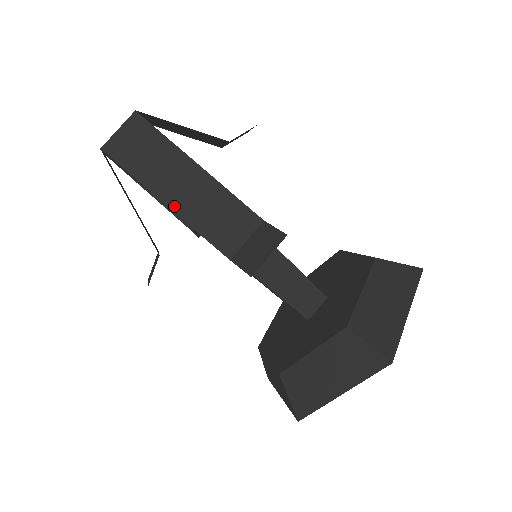
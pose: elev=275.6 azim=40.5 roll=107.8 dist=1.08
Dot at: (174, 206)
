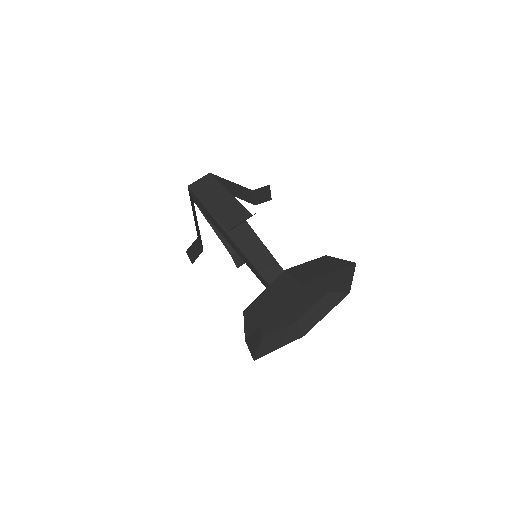
Dot at: (211, 208)
